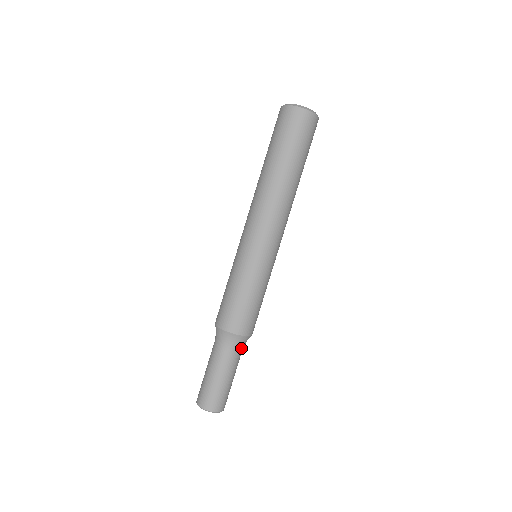
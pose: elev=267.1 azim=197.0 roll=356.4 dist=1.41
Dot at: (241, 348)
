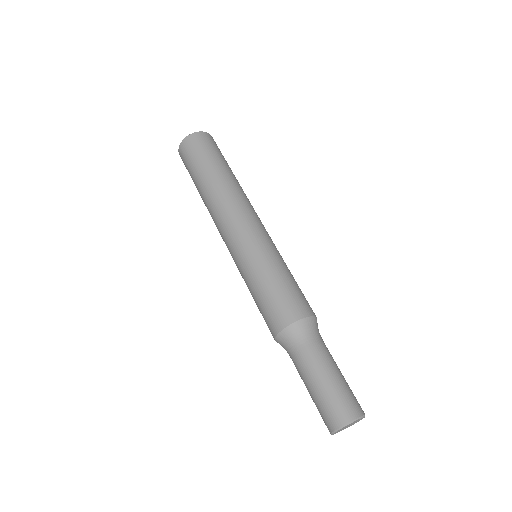
Dot at: (317, 335)
